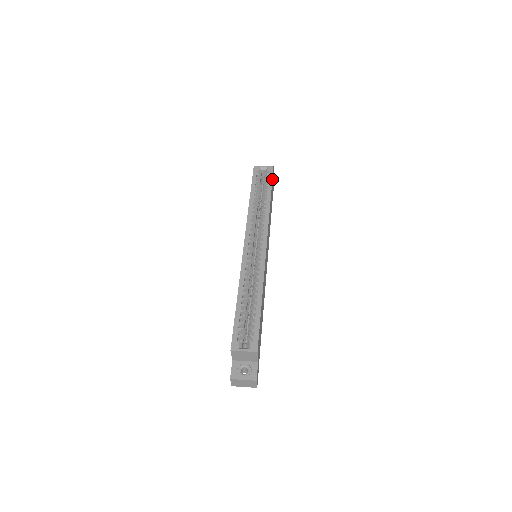
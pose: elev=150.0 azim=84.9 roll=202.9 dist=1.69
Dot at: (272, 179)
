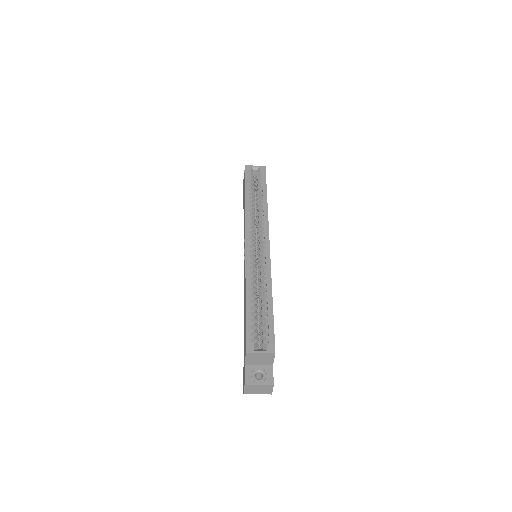
Dot at: (265, 179)
